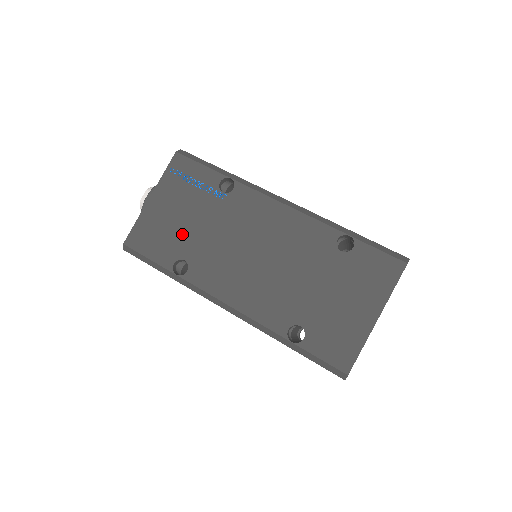
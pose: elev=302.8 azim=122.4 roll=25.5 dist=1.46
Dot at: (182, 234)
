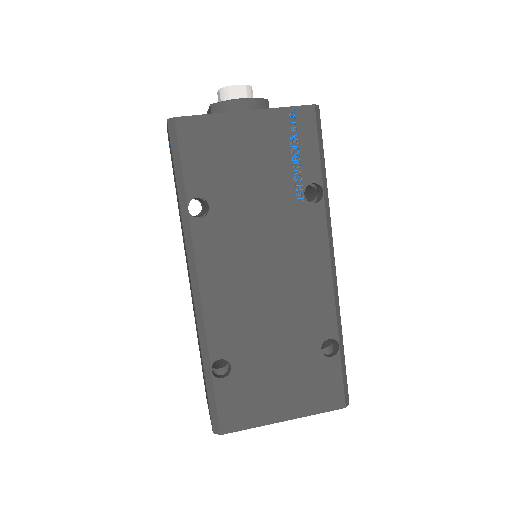
Dot at: (234, 182)
